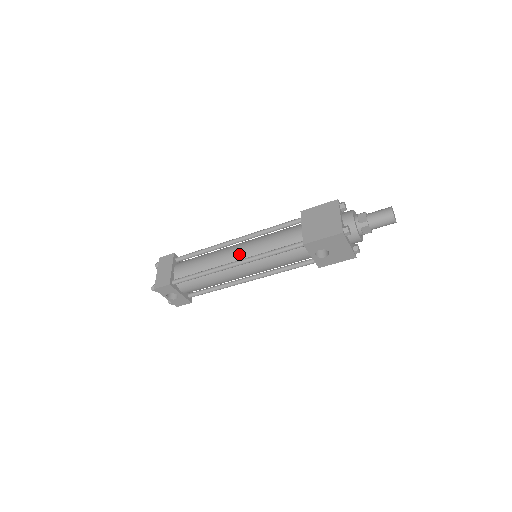
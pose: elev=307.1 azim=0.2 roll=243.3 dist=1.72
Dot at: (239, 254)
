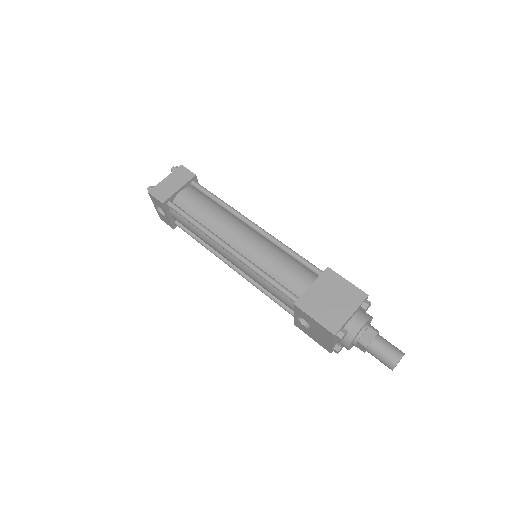
Dot at: (241, 243)
